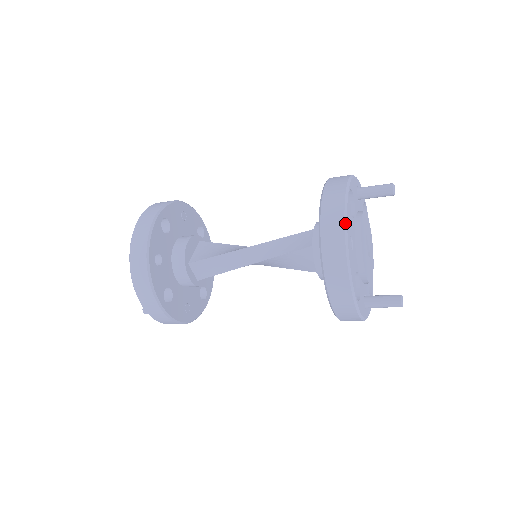
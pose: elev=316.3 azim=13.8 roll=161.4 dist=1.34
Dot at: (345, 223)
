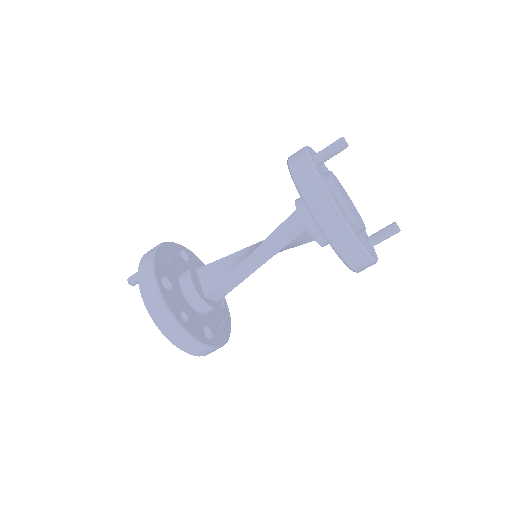
Dot at: (338, 212)
